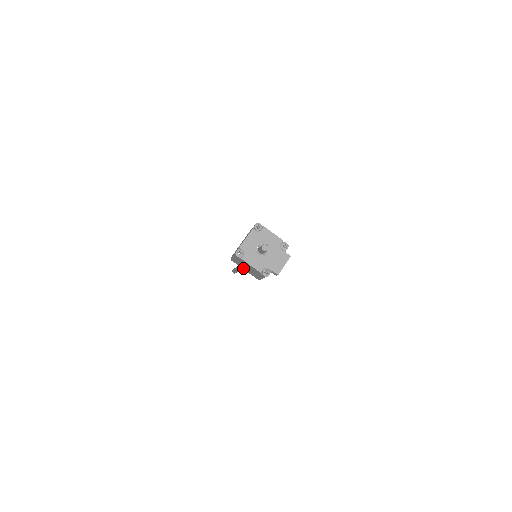
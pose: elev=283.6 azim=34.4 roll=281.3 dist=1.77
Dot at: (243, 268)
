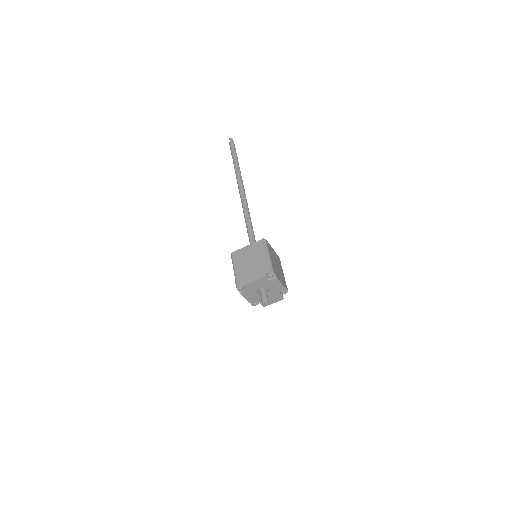
Dot at: occluded
